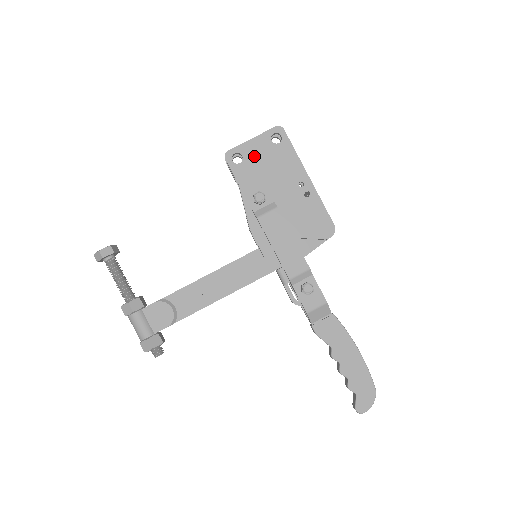
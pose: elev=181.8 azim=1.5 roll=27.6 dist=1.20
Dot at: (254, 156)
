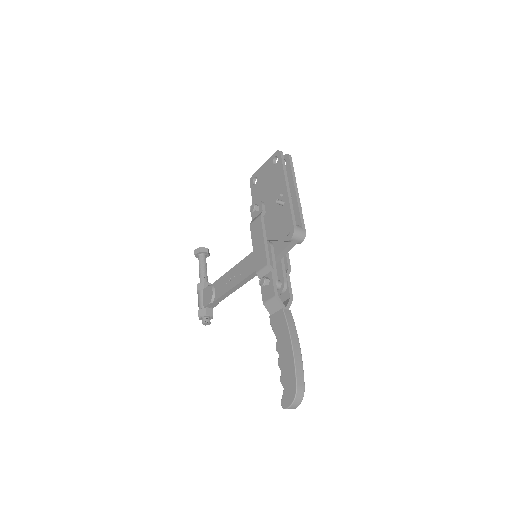
Dot at: (263, 177)
